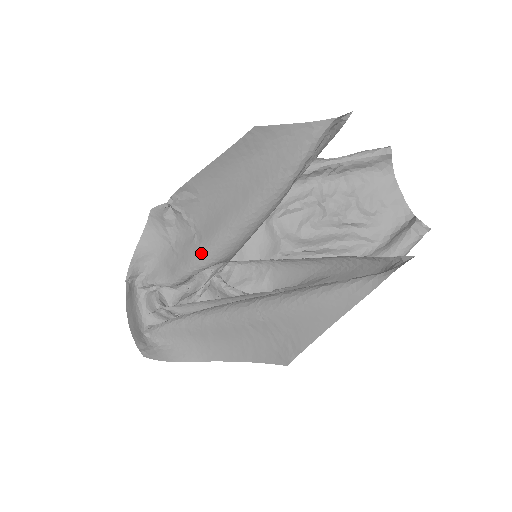
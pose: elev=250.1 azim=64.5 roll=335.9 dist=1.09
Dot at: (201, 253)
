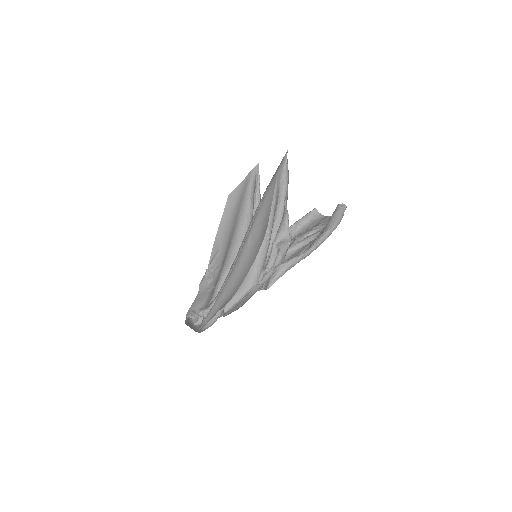
Dot at: (224, 265)
